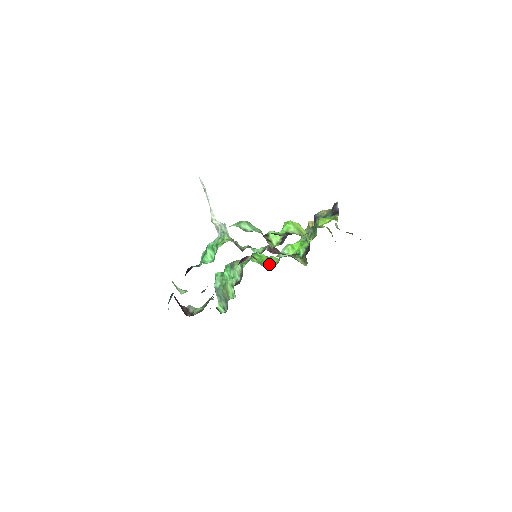
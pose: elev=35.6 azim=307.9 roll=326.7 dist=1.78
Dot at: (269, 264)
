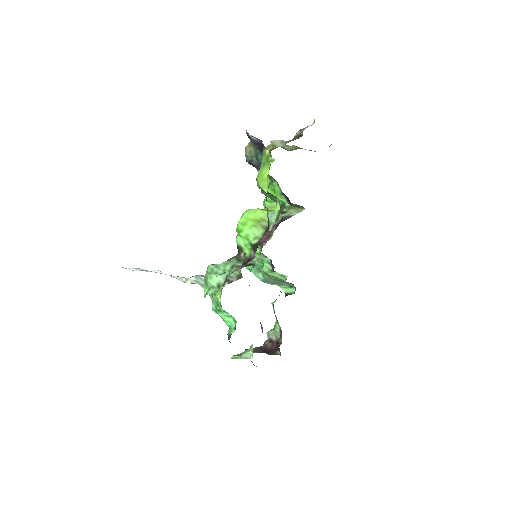
Dot at: occluded
